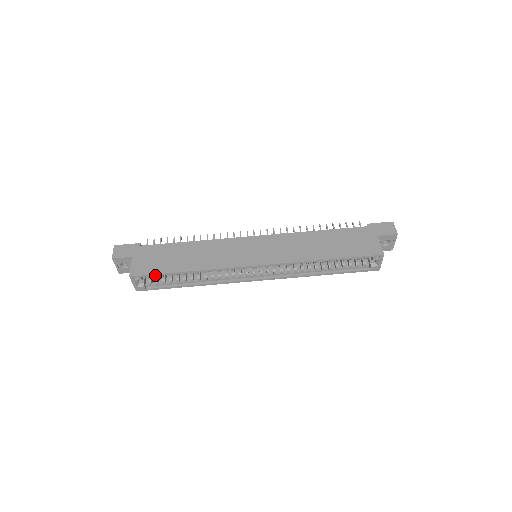
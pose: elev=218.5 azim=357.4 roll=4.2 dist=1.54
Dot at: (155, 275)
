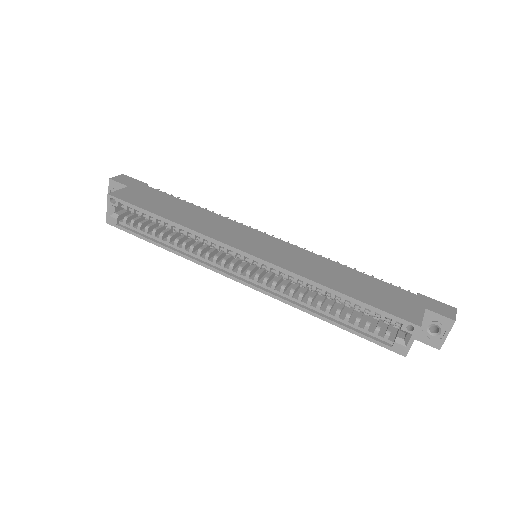
Dot at: (133, 206)
